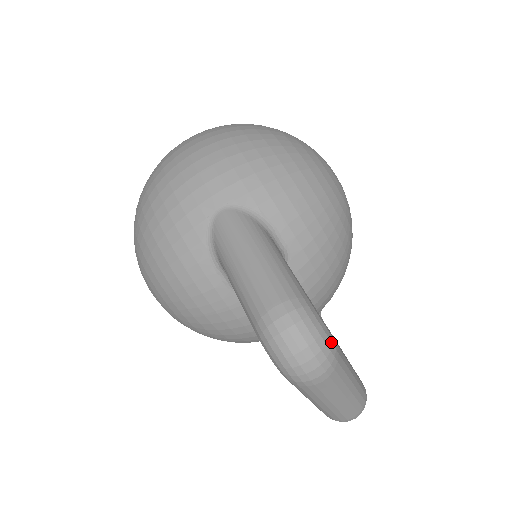
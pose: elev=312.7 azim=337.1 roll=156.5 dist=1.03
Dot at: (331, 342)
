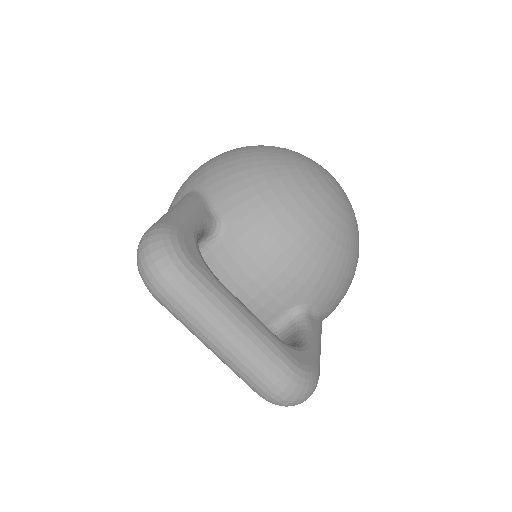
Dot at: (178, 257)
